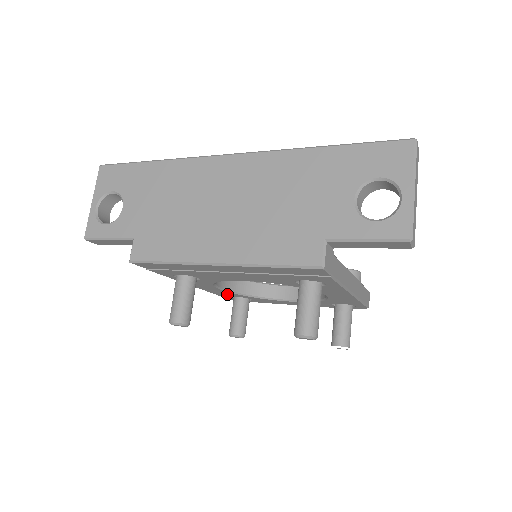
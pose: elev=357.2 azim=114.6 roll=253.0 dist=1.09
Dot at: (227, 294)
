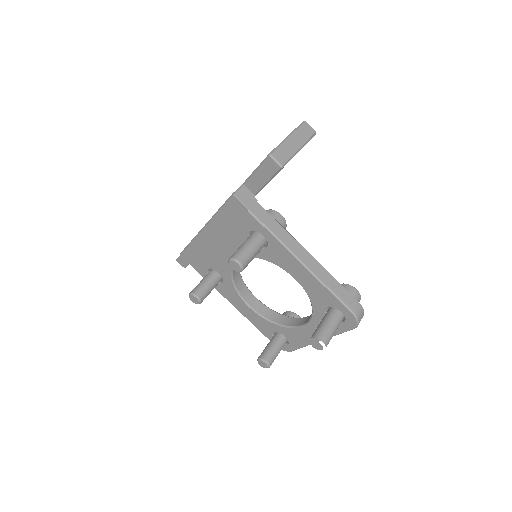
Dot at: (264, 325)
